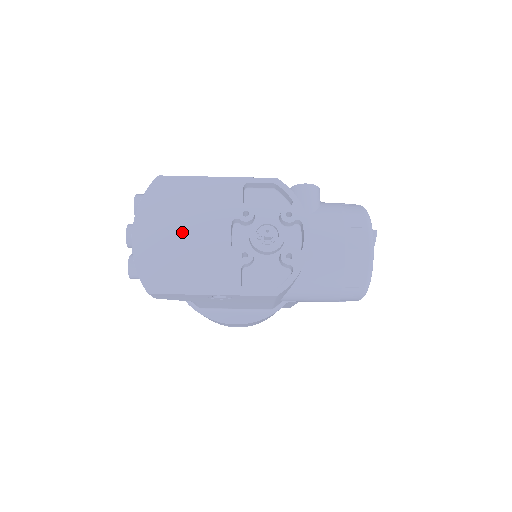
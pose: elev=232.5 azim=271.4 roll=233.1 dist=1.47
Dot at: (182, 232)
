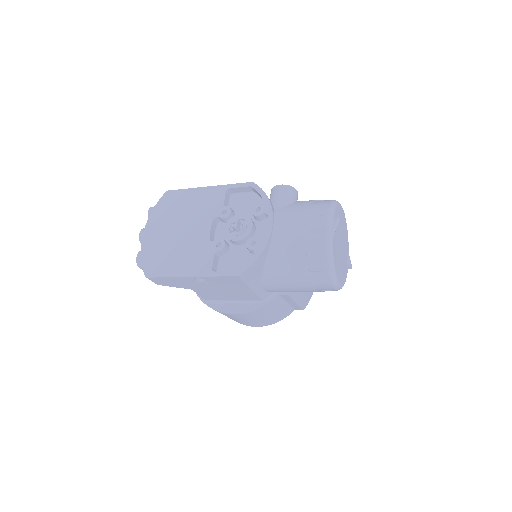
Dot at: (176, 230)
